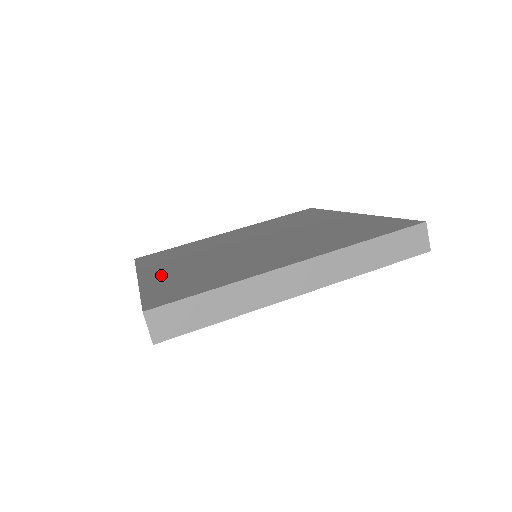
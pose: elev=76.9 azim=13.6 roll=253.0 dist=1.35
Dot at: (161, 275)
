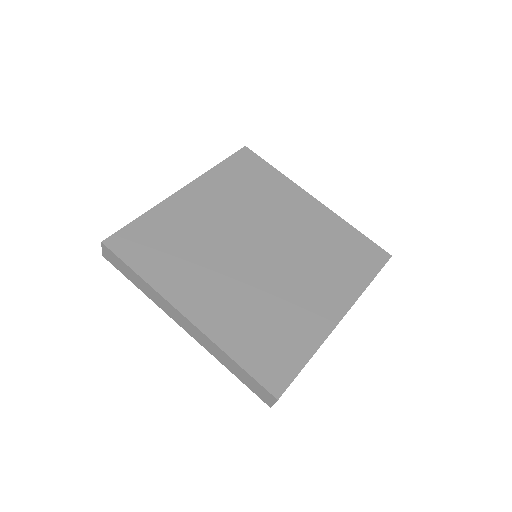
Dot at: (184, 206)
